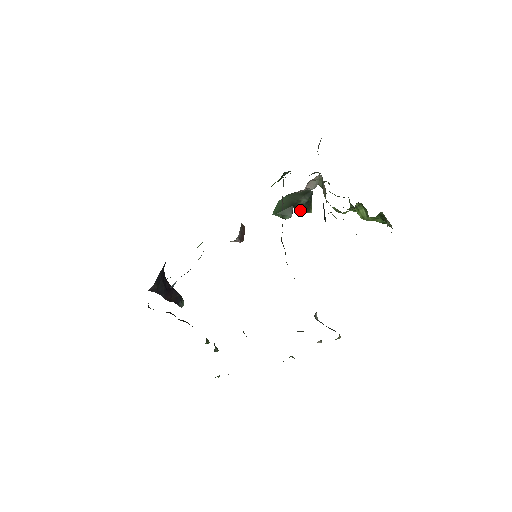
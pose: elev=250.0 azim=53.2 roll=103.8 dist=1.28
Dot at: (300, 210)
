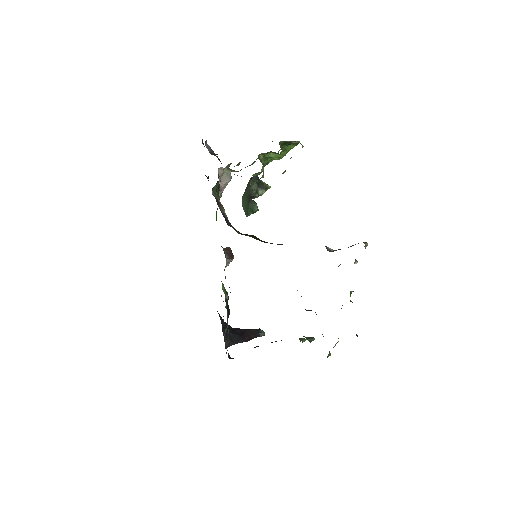
Dot at: (260, 194)
